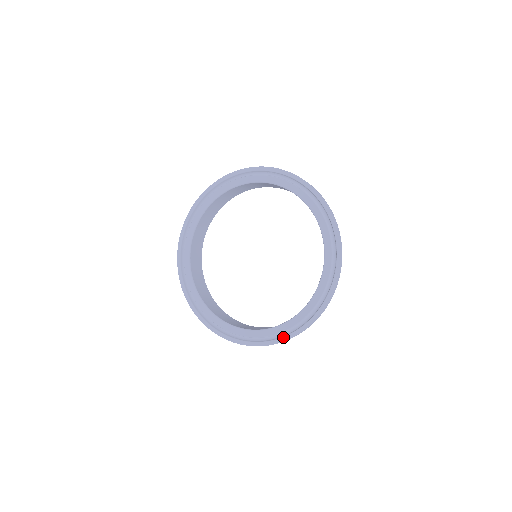
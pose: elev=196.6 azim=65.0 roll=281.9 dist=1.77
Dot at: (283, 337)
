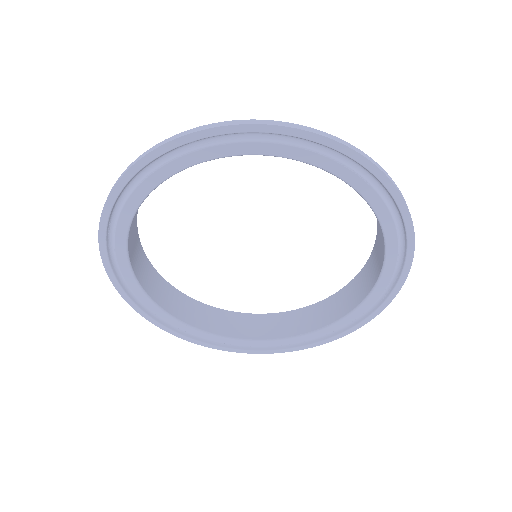
Dot at: (291, 349)
